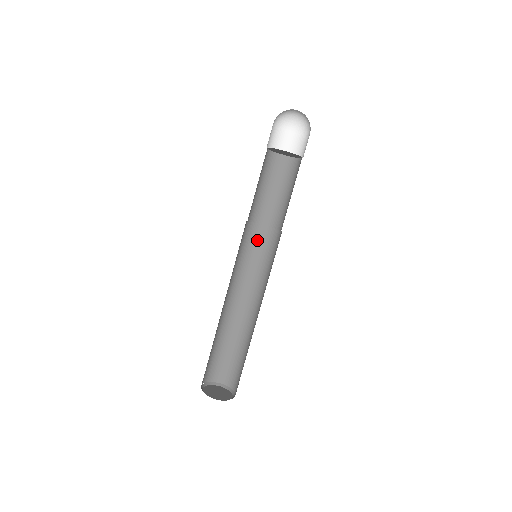
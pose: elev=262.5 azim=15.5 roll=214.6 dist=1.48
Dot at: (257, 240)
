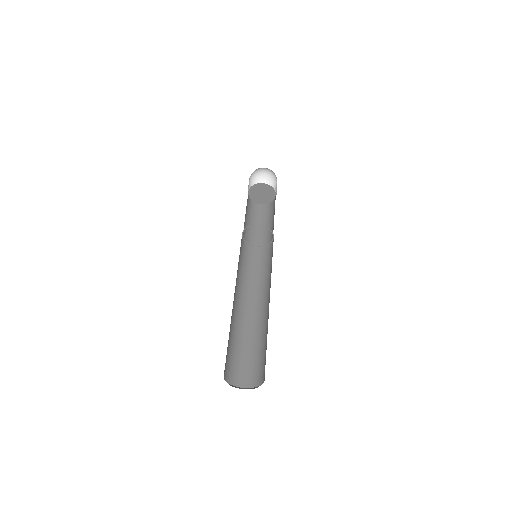
Dot at: (252, 256)
